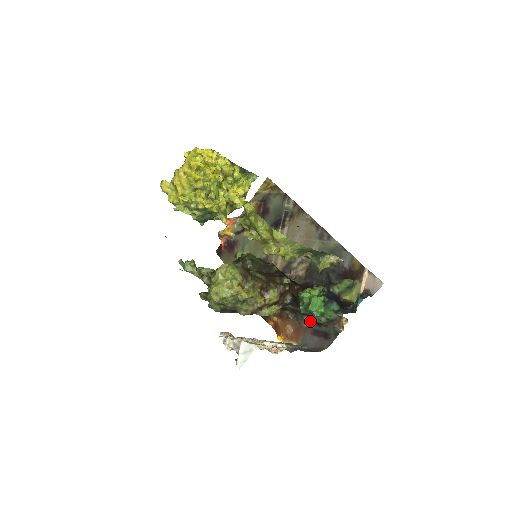
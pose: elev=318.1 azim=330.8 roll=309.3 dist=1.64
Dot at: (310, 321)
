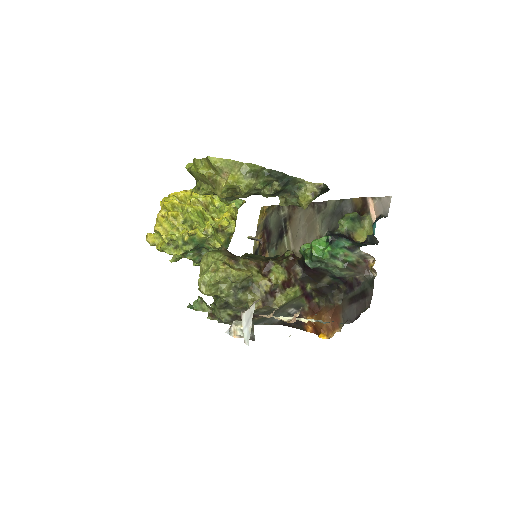
Dot at: (342, 293)
